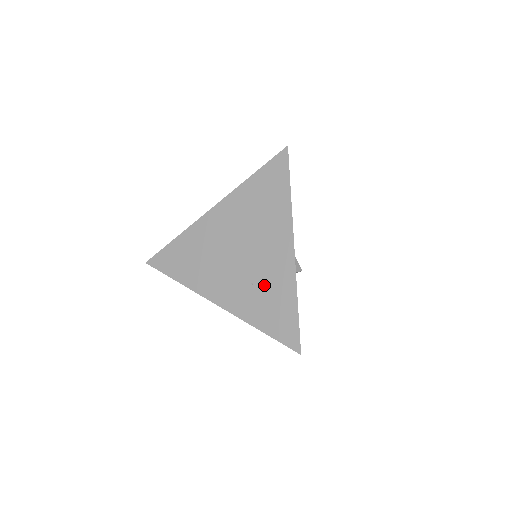
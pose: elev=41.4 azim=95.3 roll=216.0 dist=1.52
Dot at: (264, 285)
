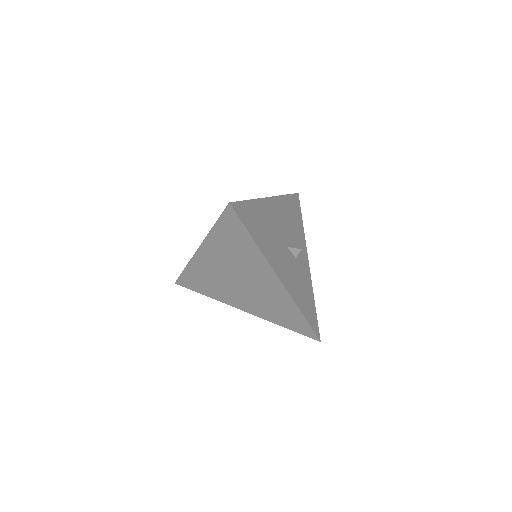
Dot at: (270, 302)
